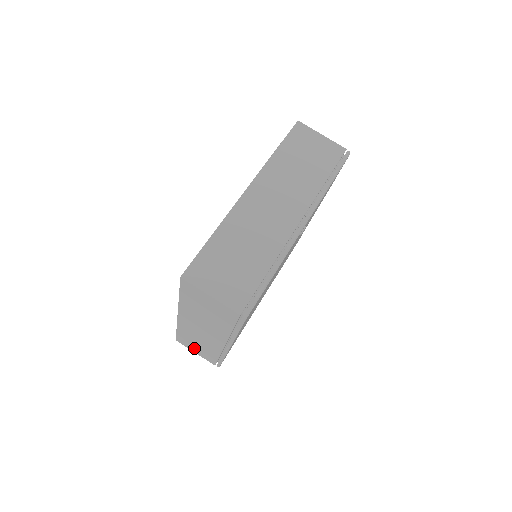
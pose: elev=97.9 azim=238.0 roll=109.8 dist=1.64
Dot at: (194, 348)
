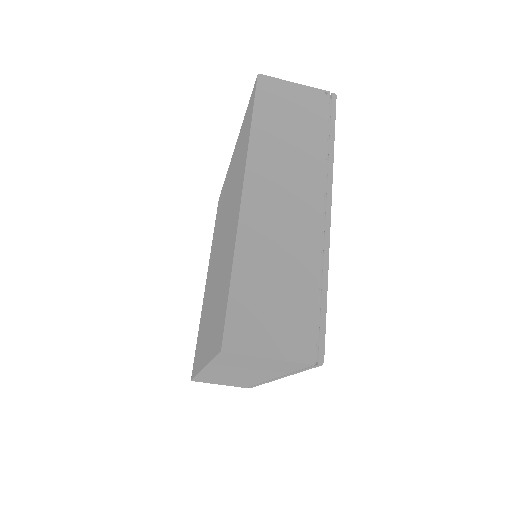
Dot at: occluded
